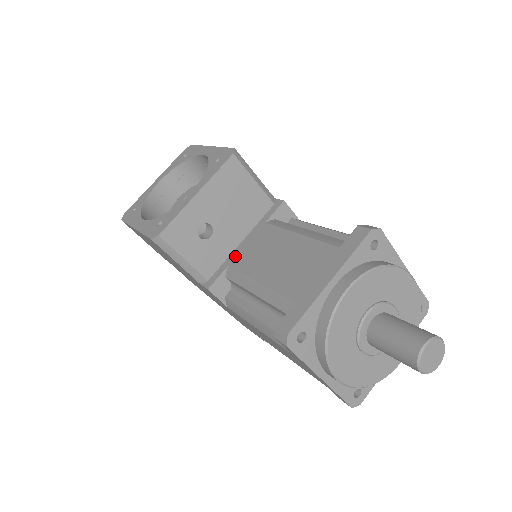
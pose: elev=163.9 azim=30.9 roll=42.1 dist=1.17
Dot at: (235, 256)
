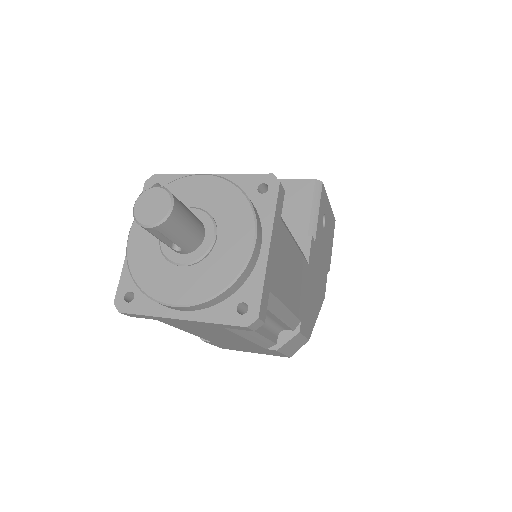
Dot at: occluded
